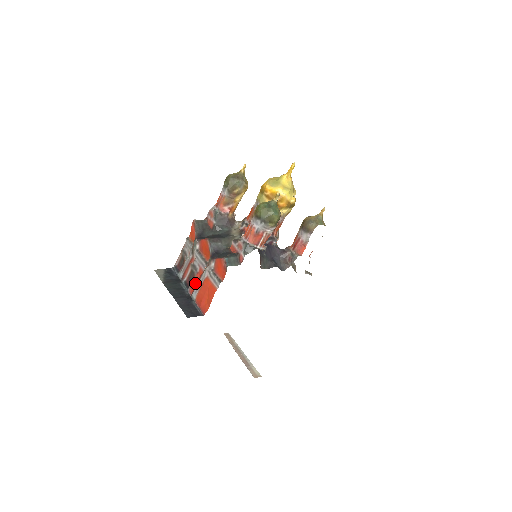
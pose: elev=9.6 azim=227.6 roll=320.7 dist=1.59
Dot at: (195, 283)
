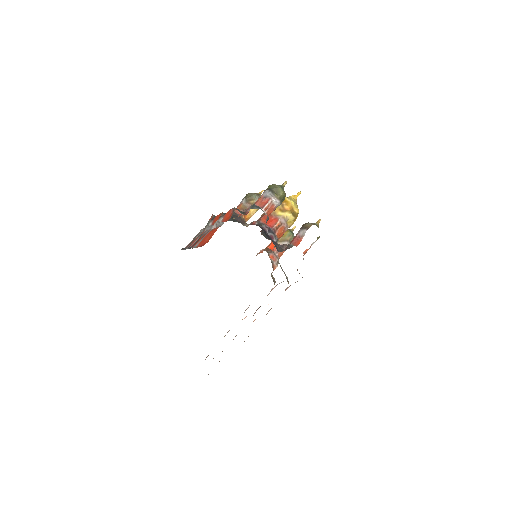
Dot at: (200, 239)
